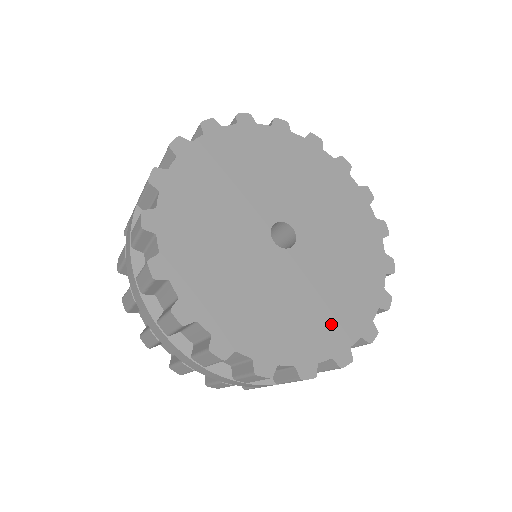
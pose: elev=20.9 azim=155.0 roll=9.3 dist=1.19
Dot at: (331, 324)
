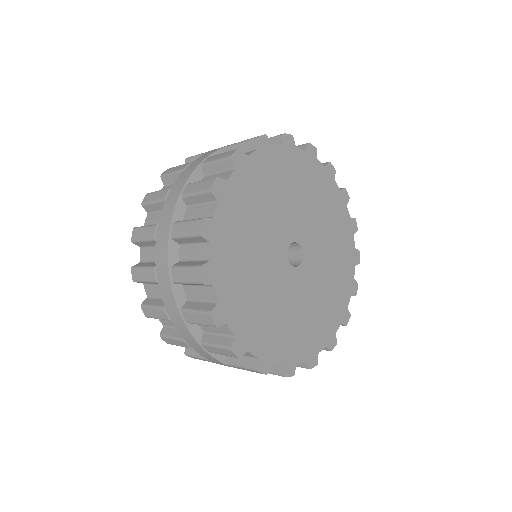
Dot at: (336, 301)
